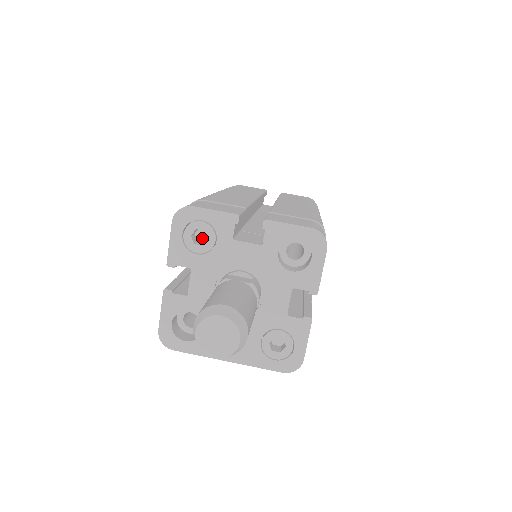
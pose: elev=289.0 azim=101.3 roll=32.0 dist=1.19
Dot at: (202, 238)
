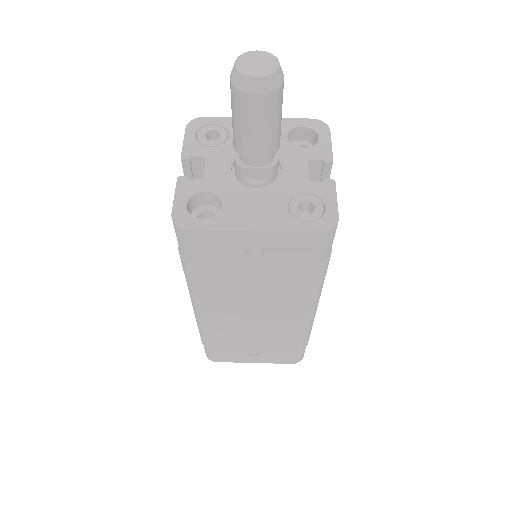
Dot at: occluded
